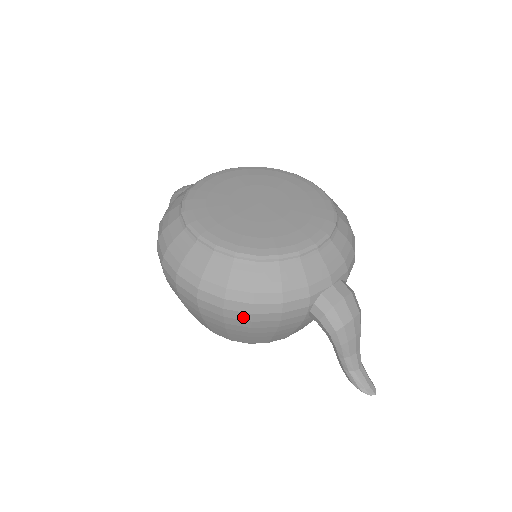
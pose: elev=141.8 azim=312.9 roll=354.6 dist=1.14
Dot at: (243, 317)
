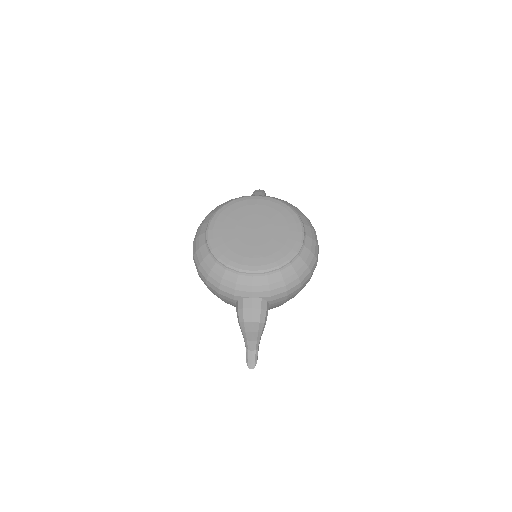
Dot at: (204, 283)
